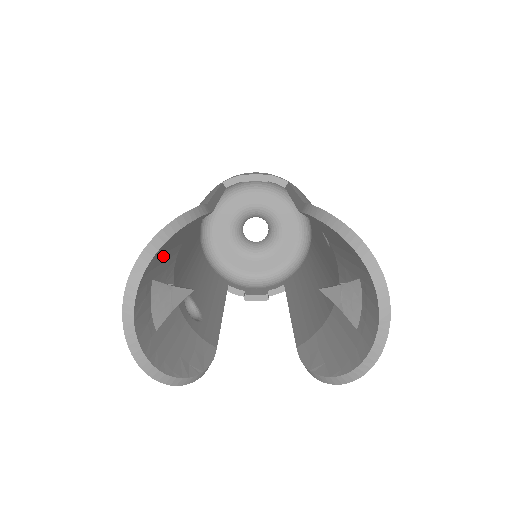
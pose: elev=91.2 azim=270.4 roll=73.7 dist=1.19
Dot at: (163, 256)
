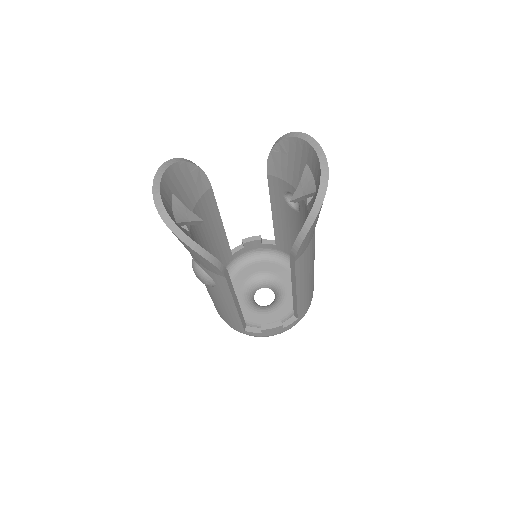
Dot at: (179, 185)
